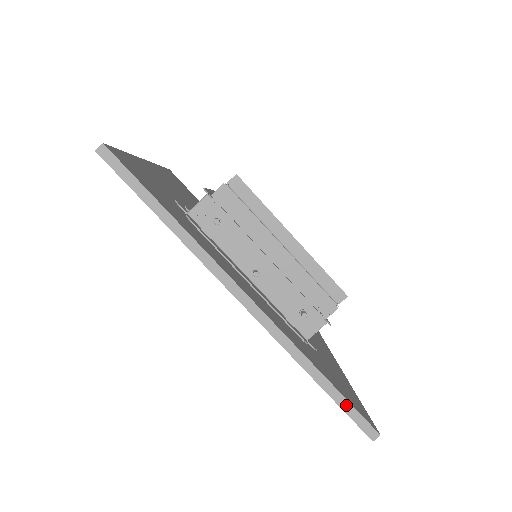
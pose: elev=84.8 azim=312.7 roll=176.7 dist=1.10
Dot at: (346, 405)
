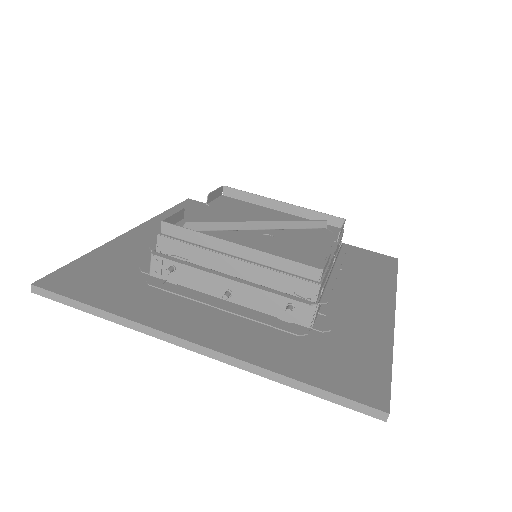
Dot at: (336, 398)
